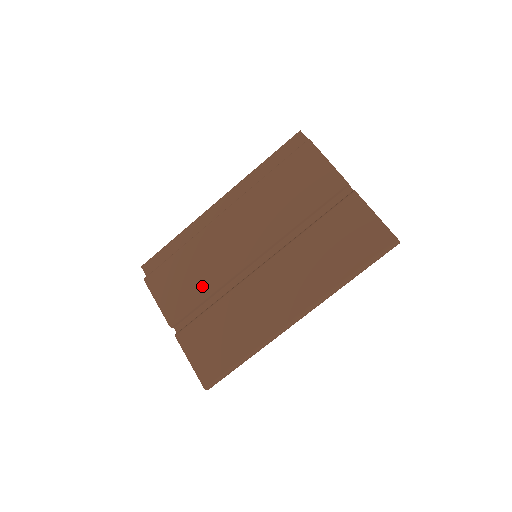
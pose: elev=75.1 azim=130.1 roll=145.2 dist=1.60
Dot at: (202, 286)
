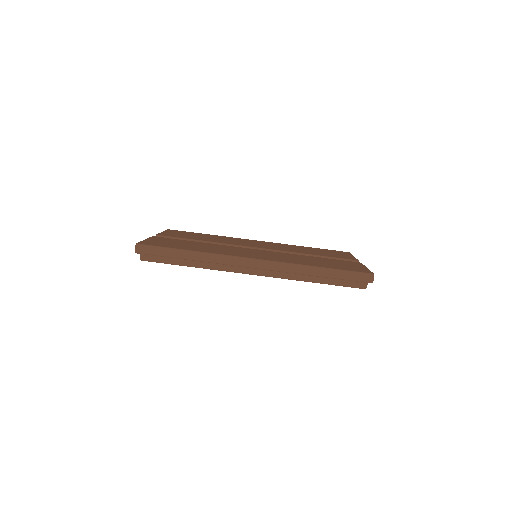
Dot at: (204, 239)
